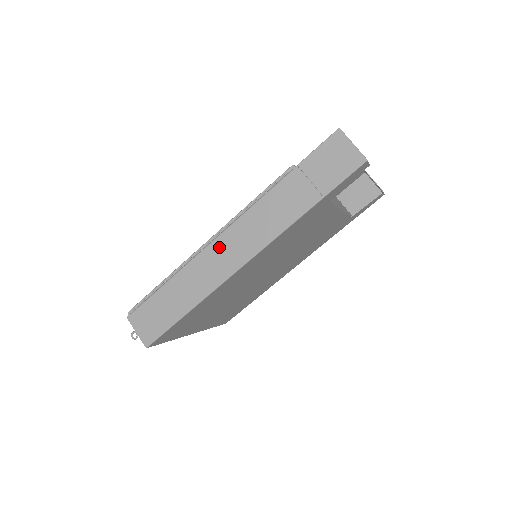
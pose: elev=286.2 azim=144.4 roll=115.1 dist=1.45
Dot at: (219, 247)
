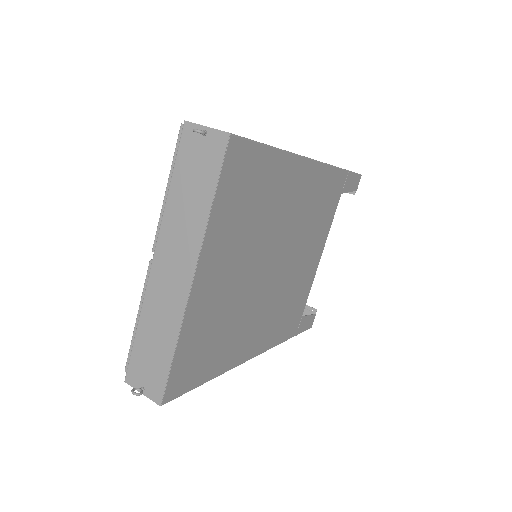
Dot at: occluded
